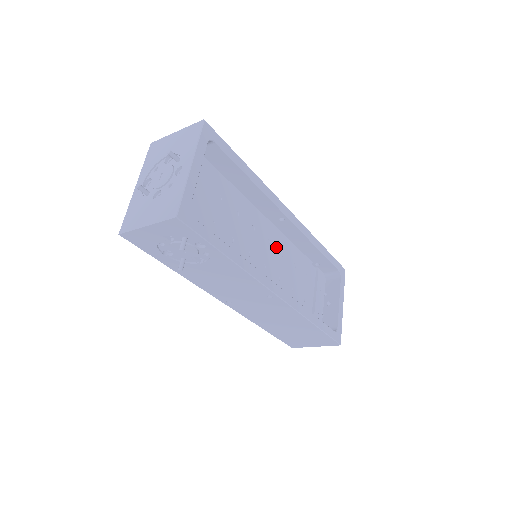
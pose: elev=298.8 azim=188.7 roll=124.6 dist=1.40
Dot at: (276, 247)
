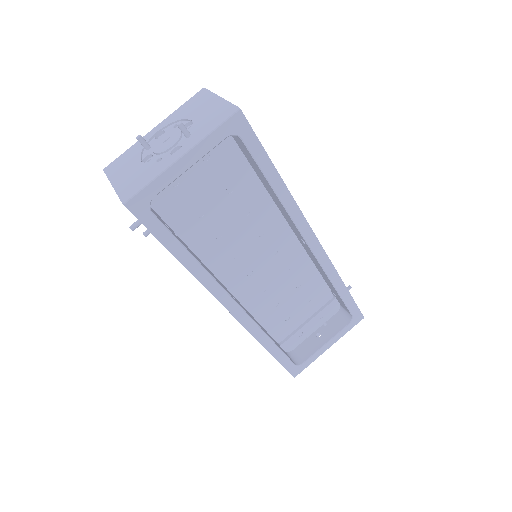
Dot at: (284, 260)
